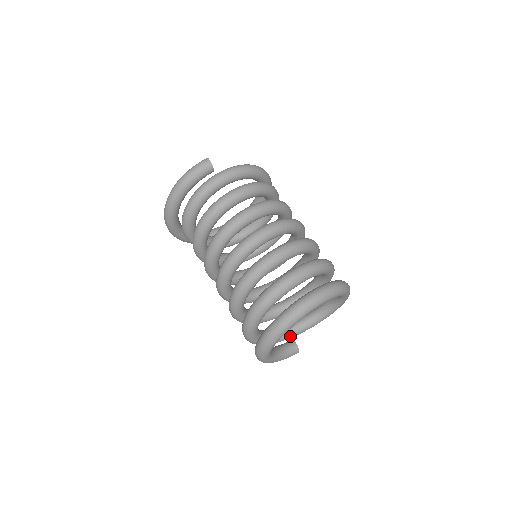
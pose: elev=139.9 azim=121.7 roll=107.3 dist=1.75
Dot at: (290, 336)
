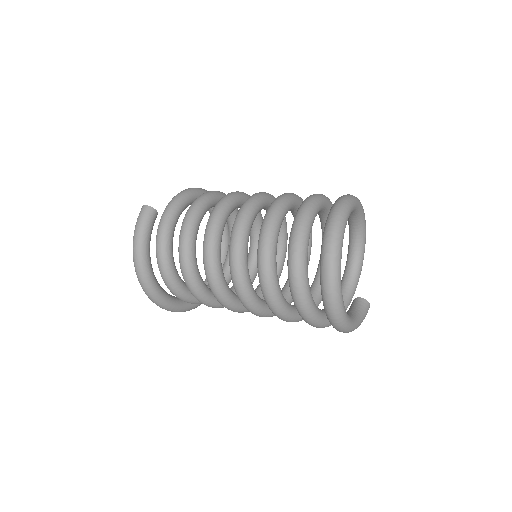
Dot at: (349, 299)
